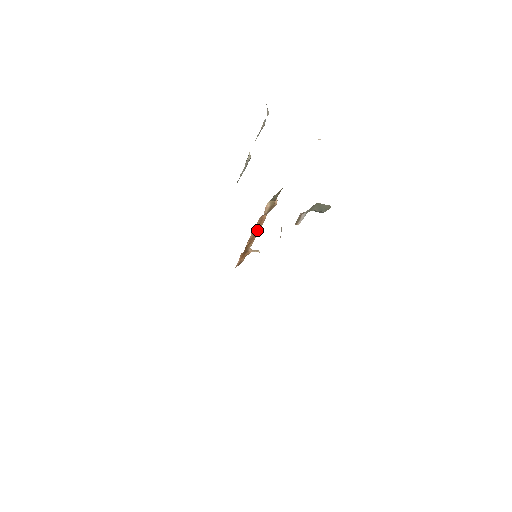
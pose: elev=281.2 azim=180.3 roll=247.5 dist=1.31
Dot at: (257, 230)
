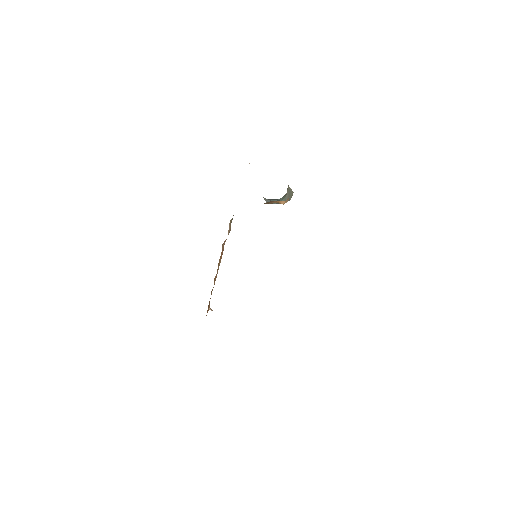
Dot at: (218, 266)
